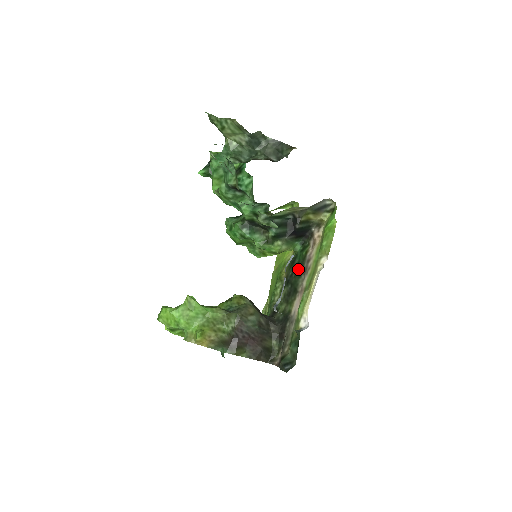
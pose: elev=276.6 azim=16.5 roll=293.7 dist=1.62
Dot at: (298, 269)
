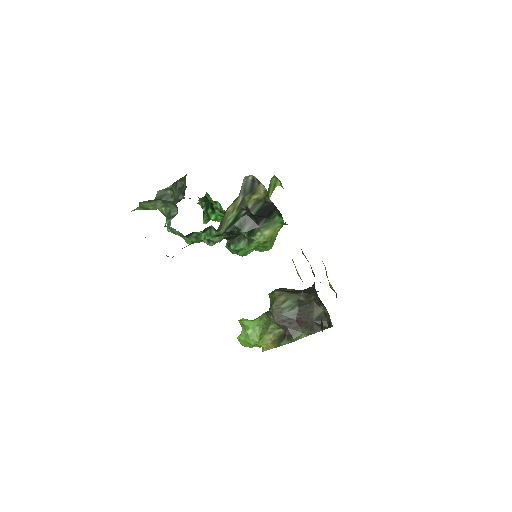
Dot at: occluded
